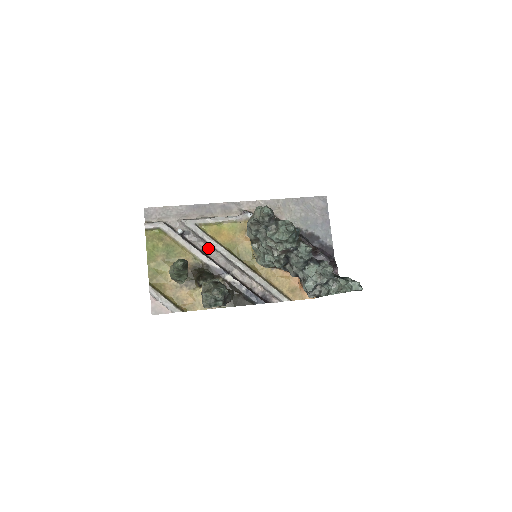
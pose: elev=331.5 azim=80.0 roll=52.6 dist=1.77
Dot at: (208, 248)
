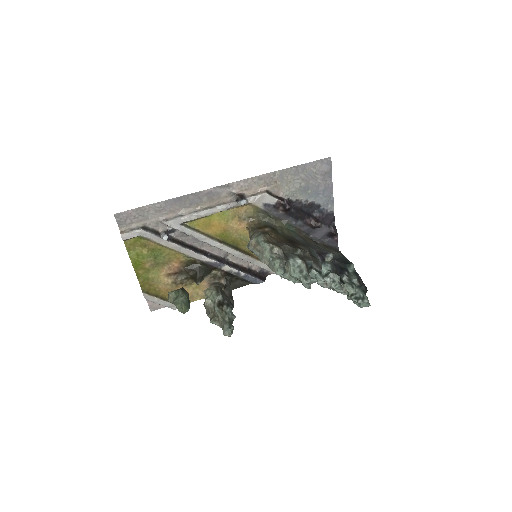
Dot at: (198, 241)
